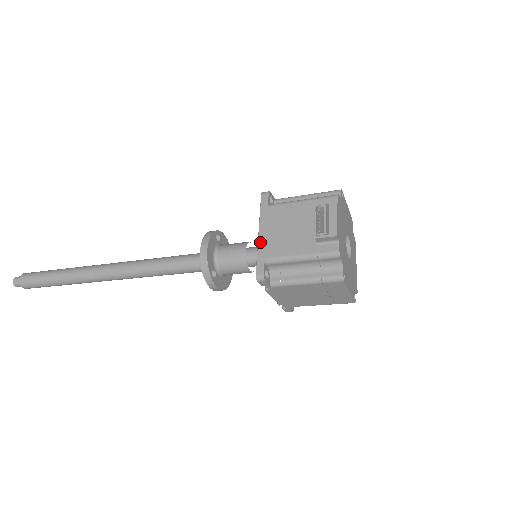
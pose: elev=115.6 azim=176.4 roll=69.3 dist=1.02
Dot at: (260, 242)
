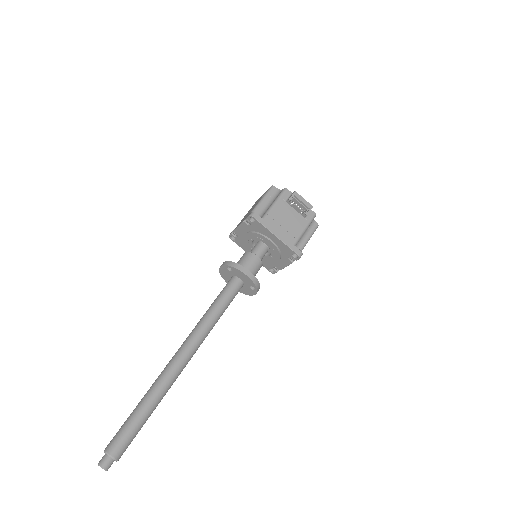
Dot at: (283, 240)
